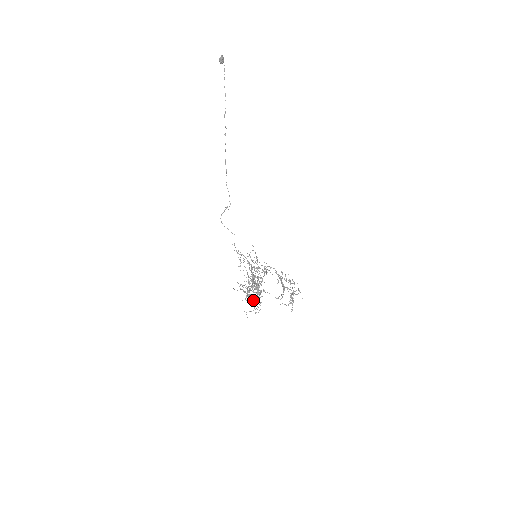
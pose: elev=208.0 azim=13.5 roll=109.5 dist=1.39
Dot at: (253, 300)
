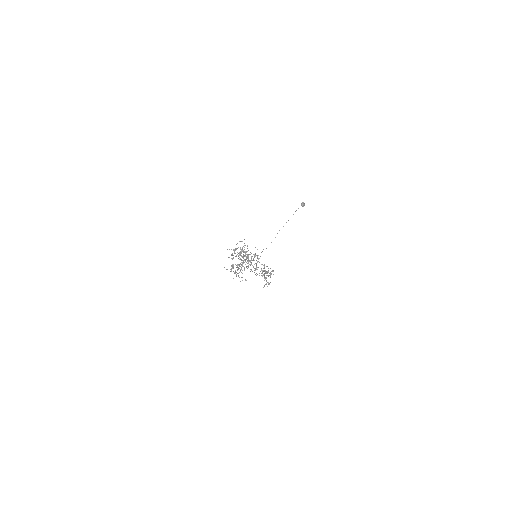
Dot at: occluded
